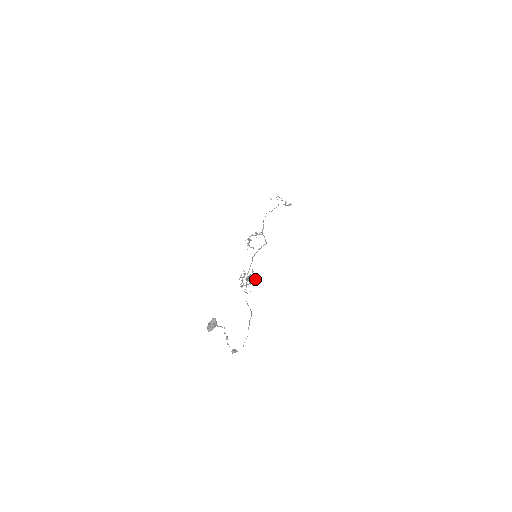
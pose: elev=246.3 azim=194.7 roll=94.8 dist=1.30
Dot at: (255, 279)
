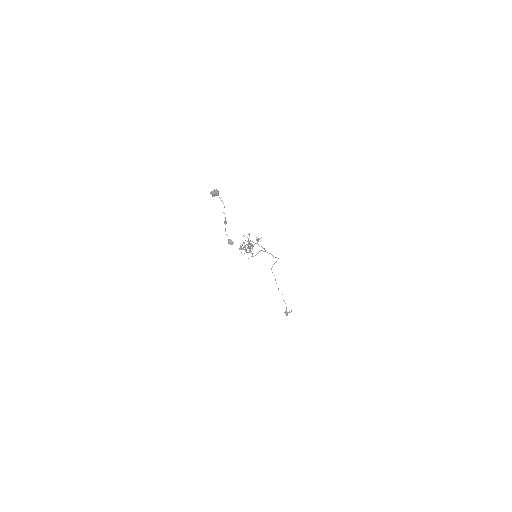
Dot at: (254, 244)
